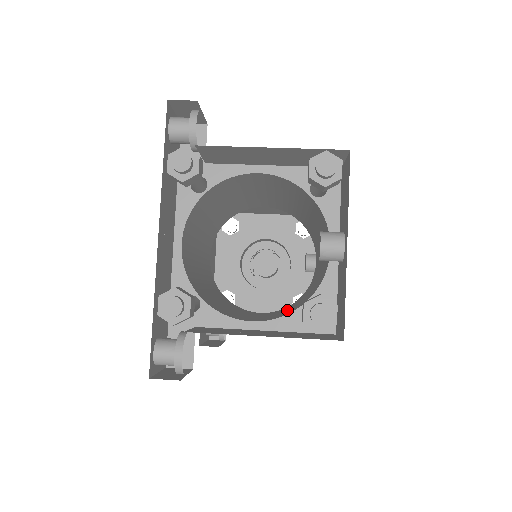
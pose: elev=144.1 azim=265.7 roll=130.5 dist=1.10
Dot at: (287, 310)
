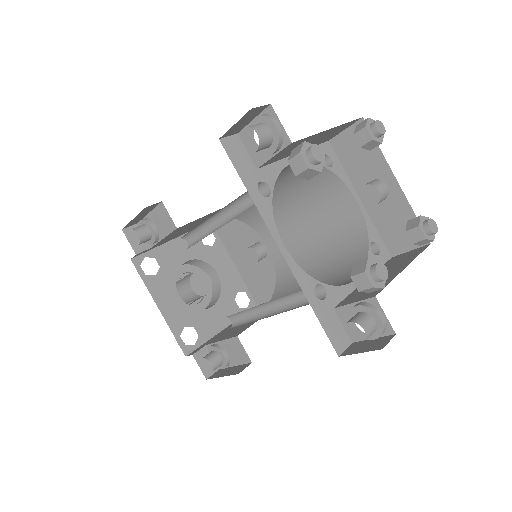
Dot at: (321, 276)
